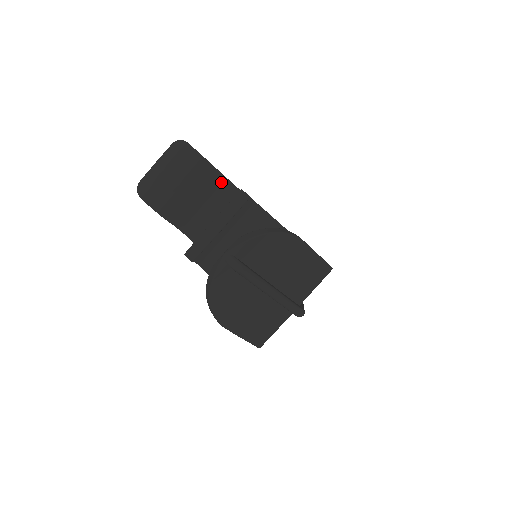
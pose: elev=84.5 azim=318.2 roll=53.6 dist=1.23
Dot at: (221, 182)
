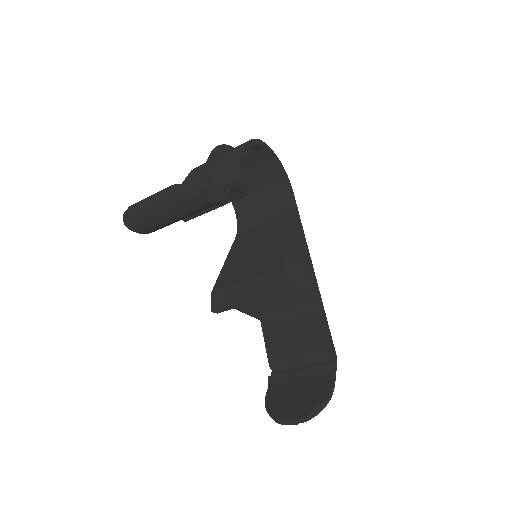
Dot at: occluded
